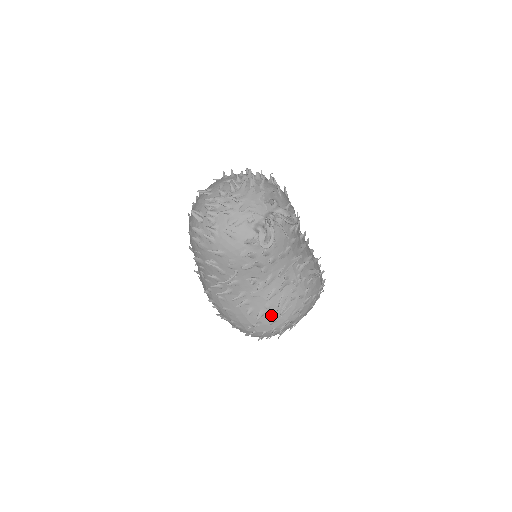
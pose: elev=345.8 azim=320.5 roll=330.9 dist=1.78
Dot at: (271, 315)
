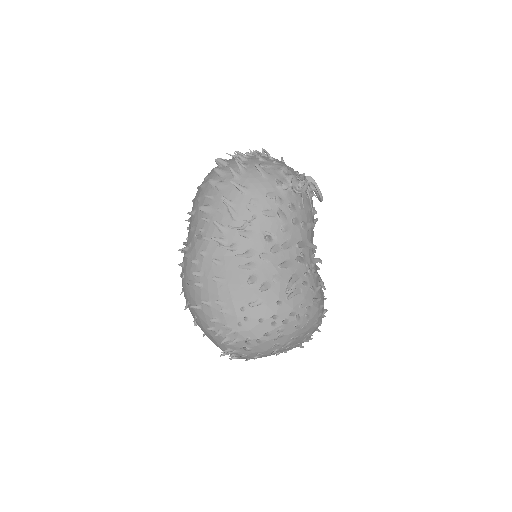
Dot at: (277, 293)
